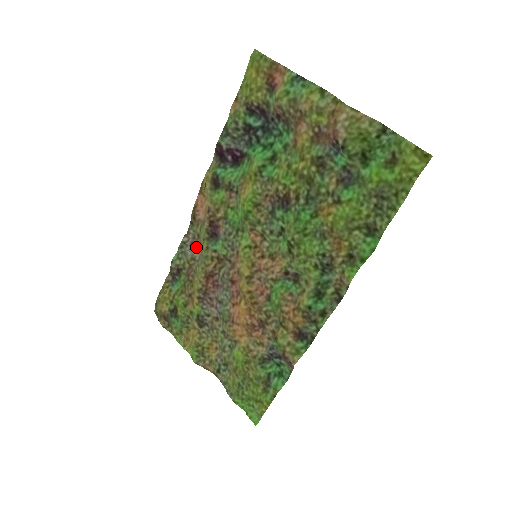
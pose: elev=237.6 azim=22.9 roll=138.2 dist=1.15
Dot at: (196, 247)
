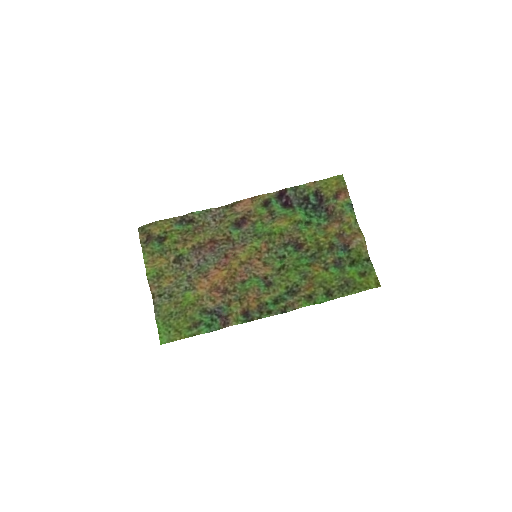
Dot at: (216, 220)
